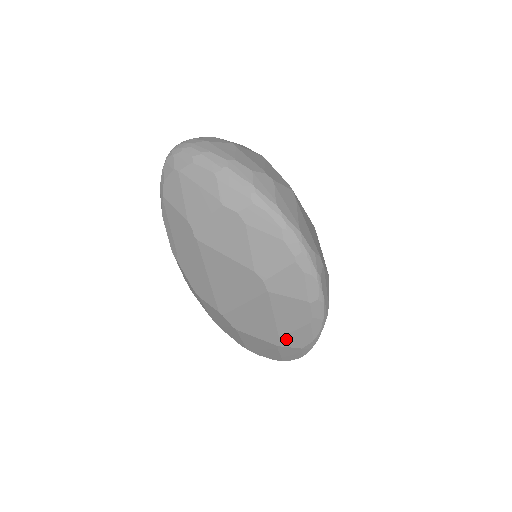
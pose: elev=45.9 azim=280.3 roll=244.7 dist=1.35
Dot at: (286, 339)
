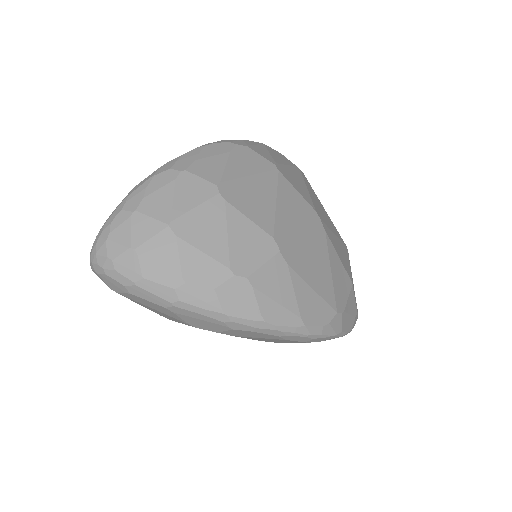
Dot at: occluded
